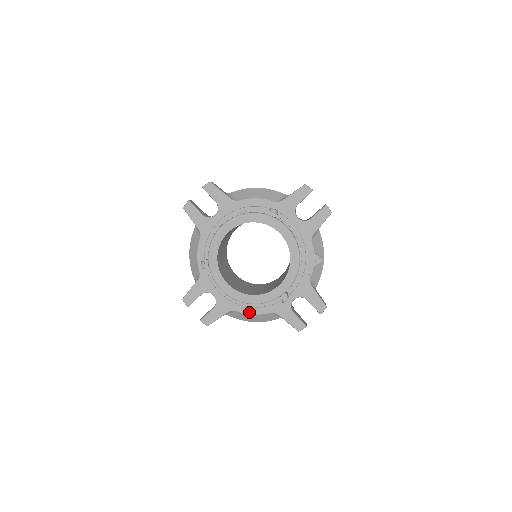
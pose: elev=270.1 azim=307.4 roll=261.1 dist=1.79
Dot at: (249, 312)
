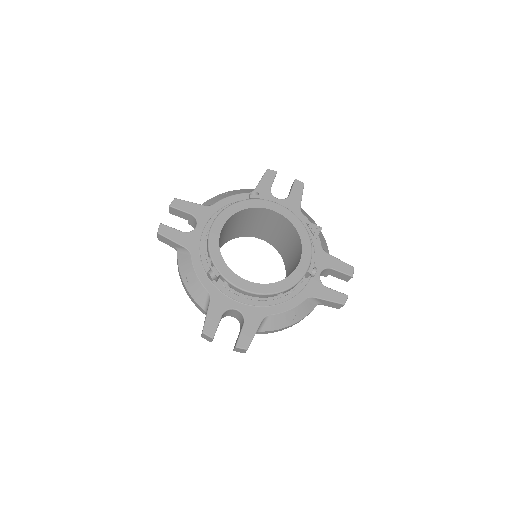
Dot at: (284, 309)
